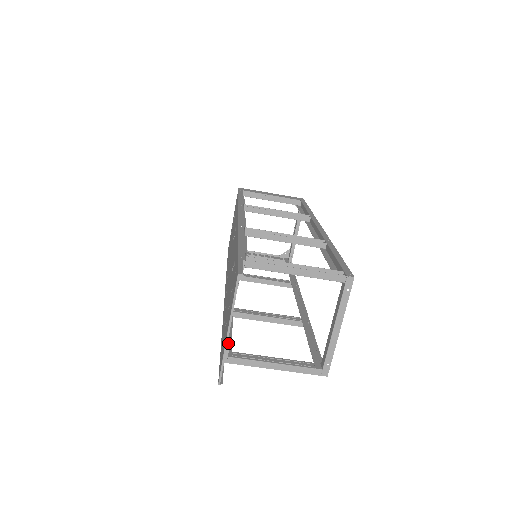
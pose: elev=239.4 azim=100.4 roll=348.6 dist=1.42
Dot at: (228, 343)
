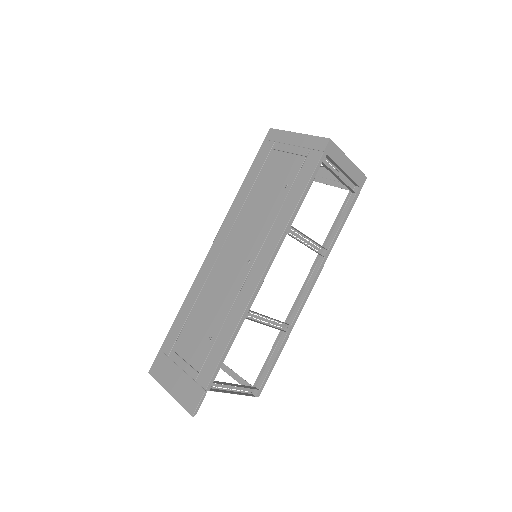
Dot at: occluded
